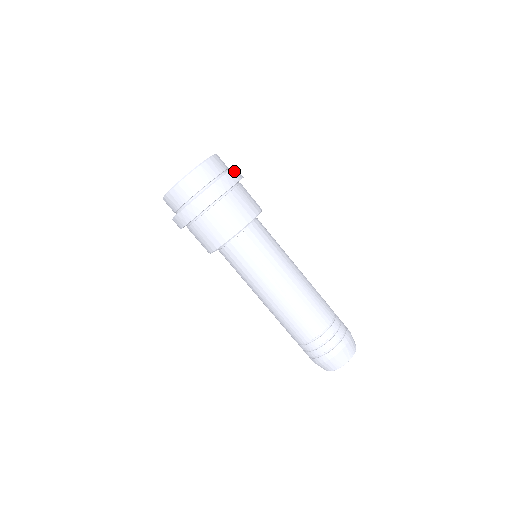
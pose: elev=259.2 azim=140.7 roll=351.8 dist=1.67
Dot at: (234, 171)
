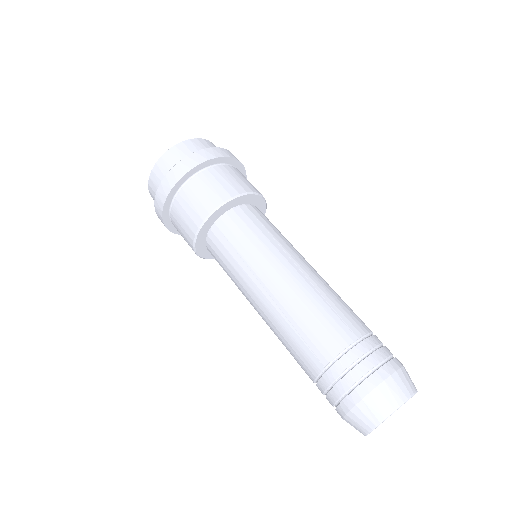
Dot at: occluded
